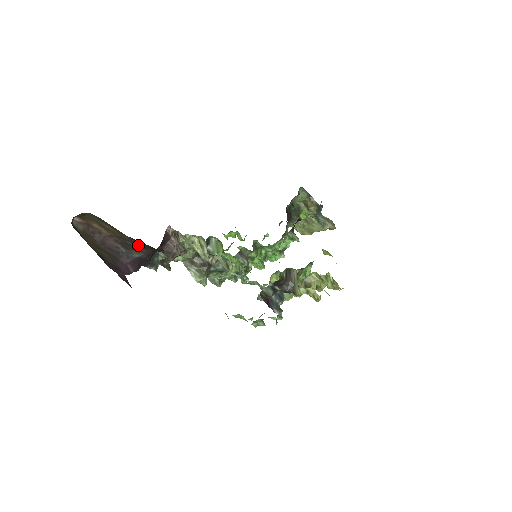
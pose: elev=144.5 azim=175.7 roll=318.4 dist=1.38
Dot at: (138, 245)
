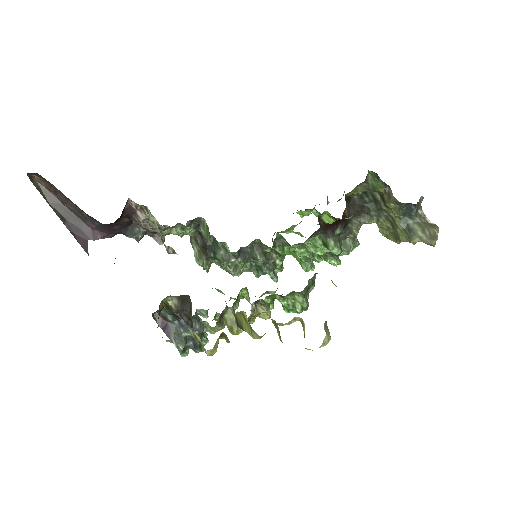
Dot at: (87, 214)
